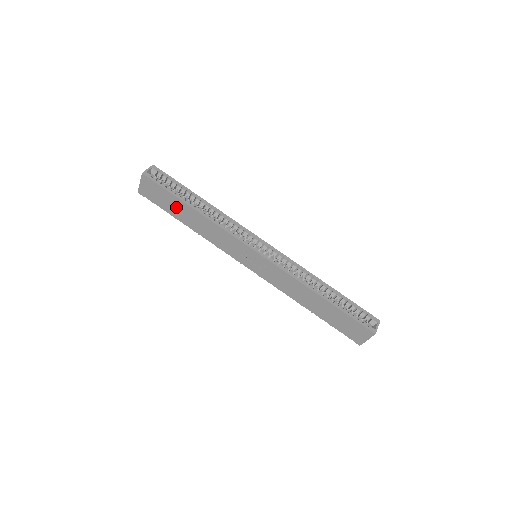
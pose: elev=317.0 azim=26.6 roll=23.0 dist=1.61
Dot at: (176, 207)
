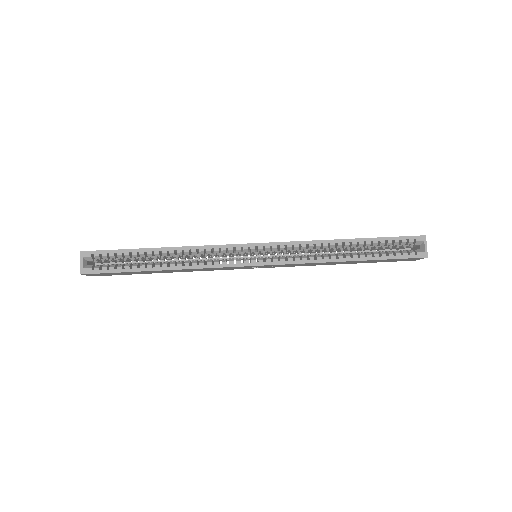
Dot at: occluded
